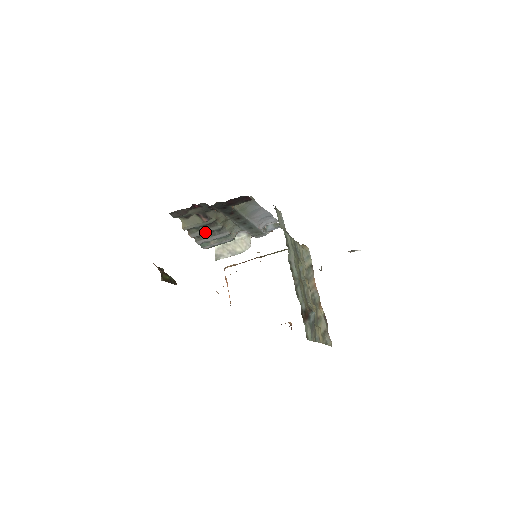
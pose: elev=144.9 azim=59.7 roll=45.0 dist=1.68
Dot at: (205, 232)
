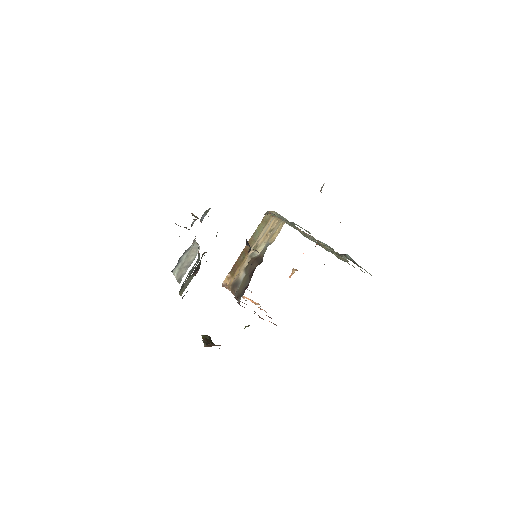
Dot at: occluded
